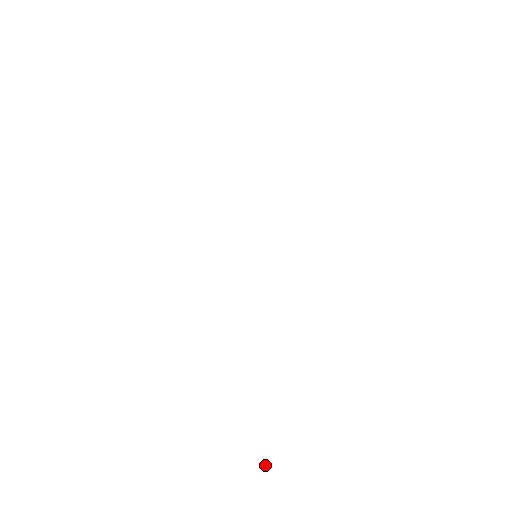
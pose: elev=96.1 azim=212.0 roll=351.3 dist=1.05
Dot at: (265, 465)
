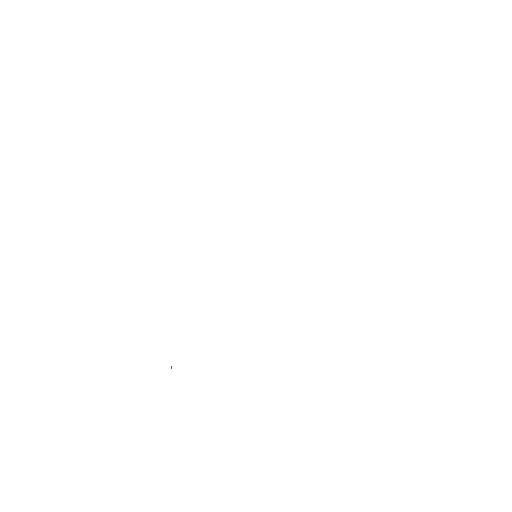
Dot at: occluded
